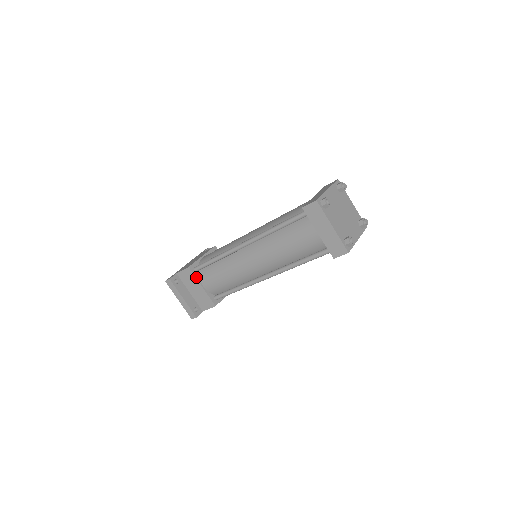
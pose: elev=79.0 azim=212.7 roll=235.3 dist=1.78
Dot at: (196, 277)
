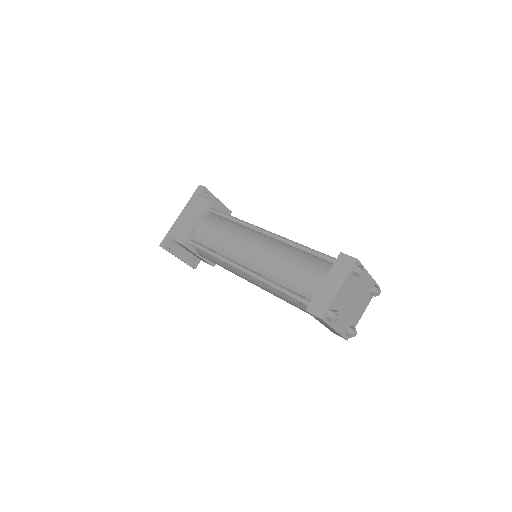
Dot at: (192, 250)
